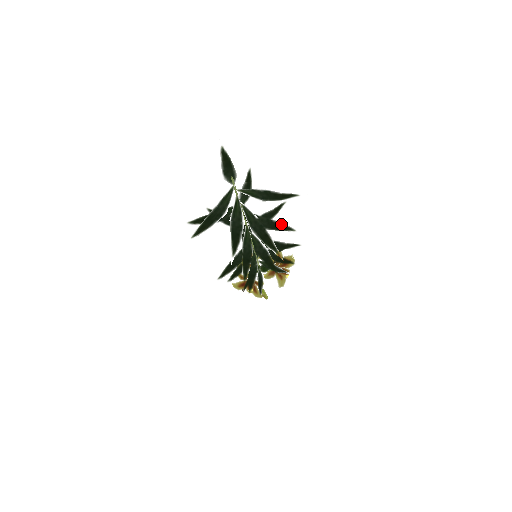
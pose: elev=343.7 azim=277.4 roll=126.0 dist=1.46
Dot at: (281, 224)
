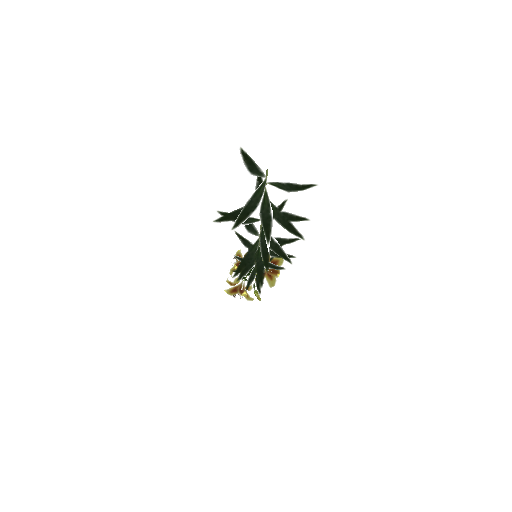
Dot at: (295, 216)
